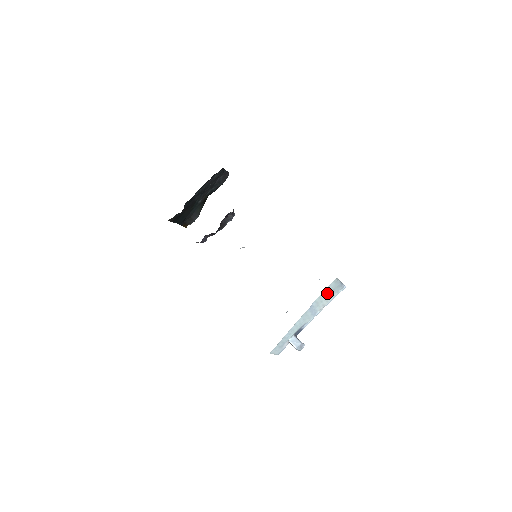
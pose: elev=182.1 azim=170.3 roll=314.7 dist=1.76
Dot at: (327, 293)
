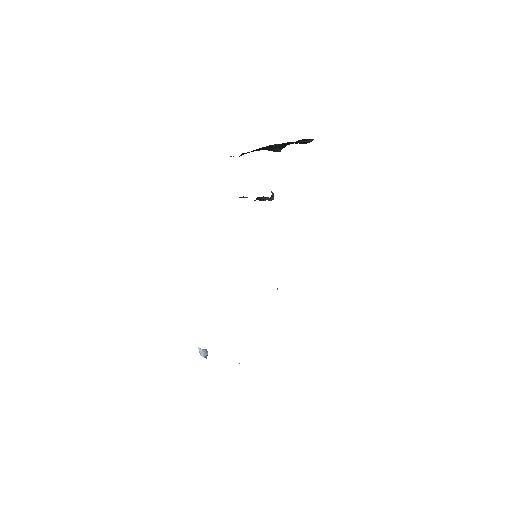
Dot at: occluded
